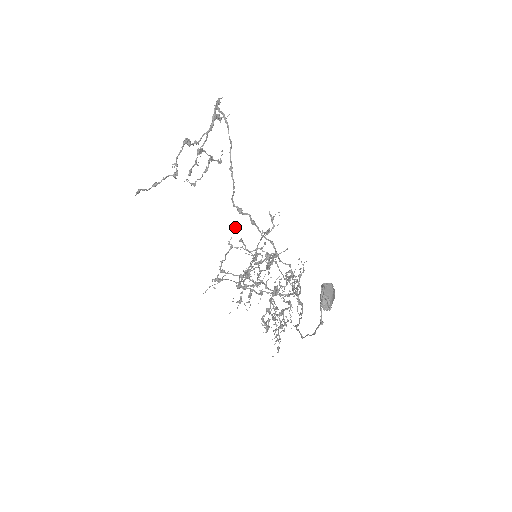
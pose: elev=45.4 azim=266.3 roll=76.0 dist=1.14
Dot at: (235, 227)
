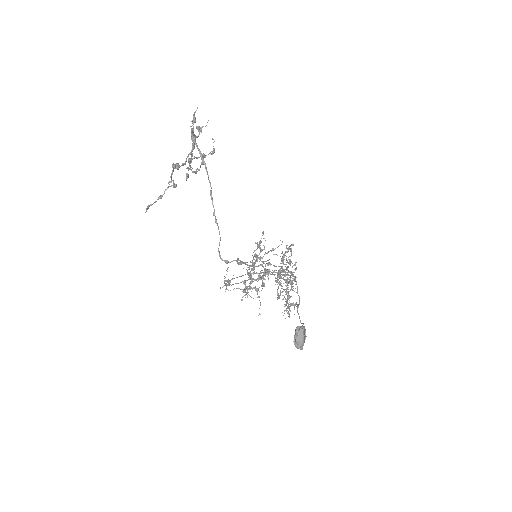
Dot at: (226, 270)
